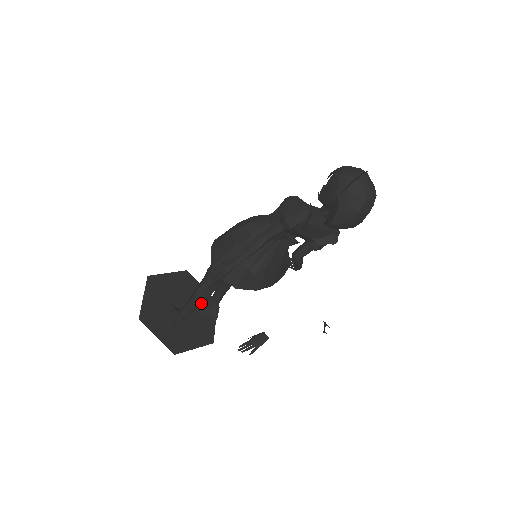
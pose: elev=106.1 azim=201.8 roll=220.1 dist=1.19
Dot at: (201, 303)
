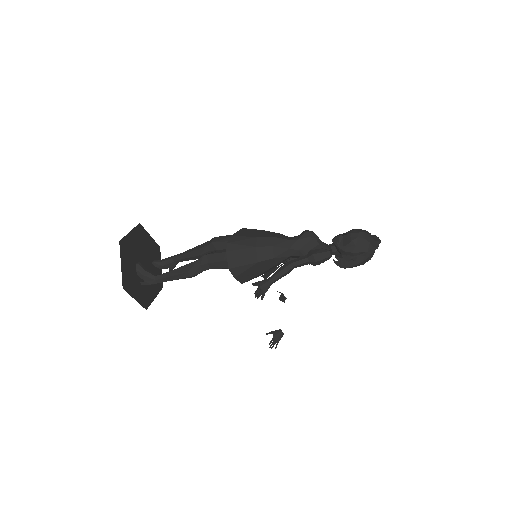
Dot at: occluded
